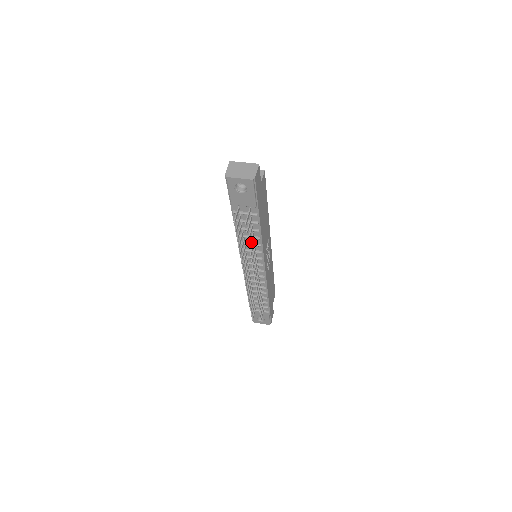
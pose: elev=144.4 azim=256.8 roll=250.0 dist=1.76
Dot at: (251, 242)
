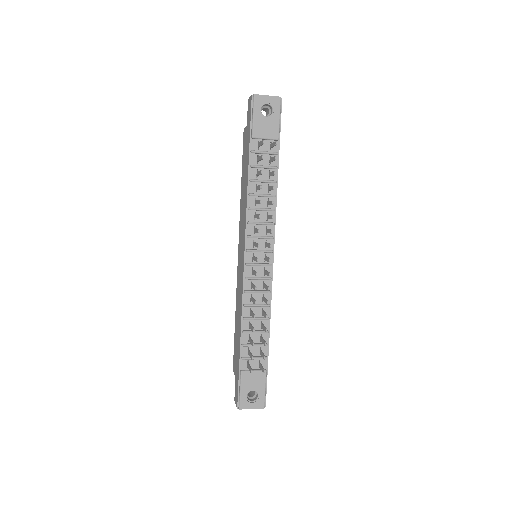
Dot at: (272, 188)
